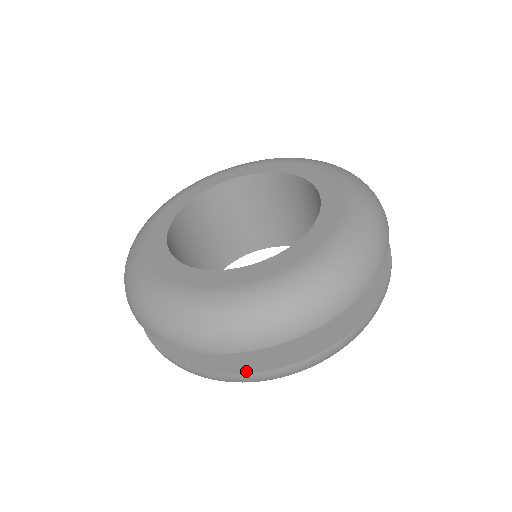
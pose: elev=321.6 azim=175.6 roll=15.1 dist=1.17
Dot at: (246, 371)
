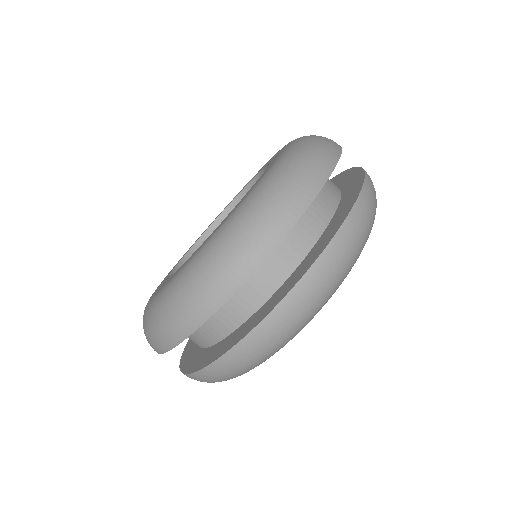
Dot at: (287, 292)
